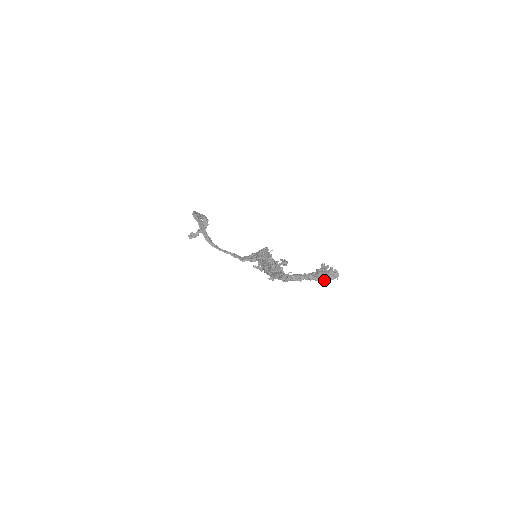
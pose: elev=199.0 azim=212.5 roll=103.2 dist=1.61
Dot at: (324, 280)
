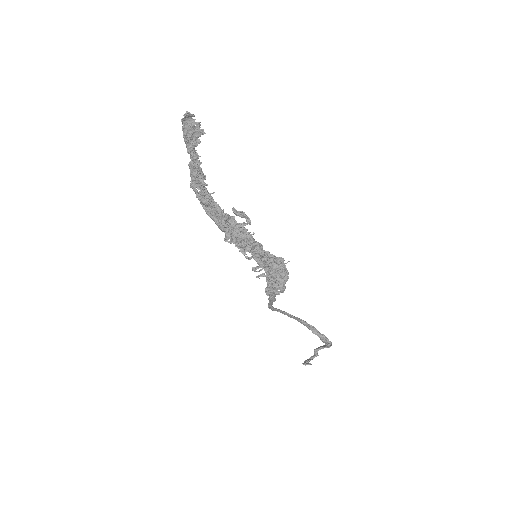
Dot at: (183, 131)
